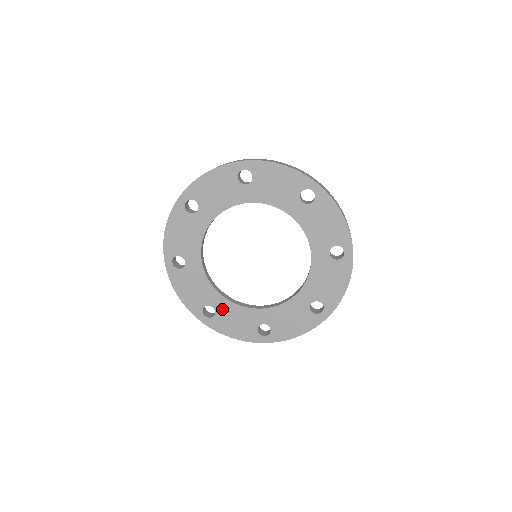
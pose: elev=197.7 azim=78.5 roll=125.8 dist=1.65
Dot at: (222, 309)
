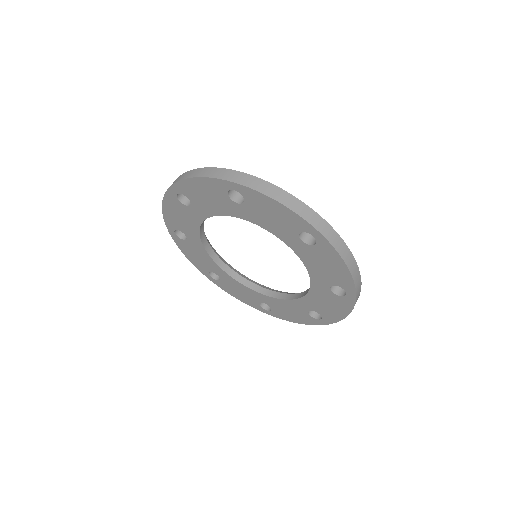
Dot at: (226, 279)
